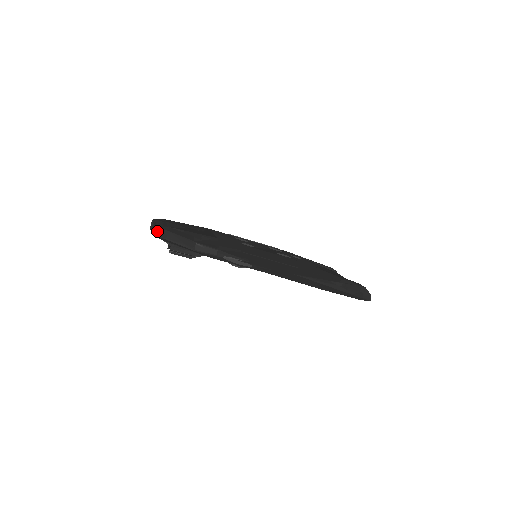
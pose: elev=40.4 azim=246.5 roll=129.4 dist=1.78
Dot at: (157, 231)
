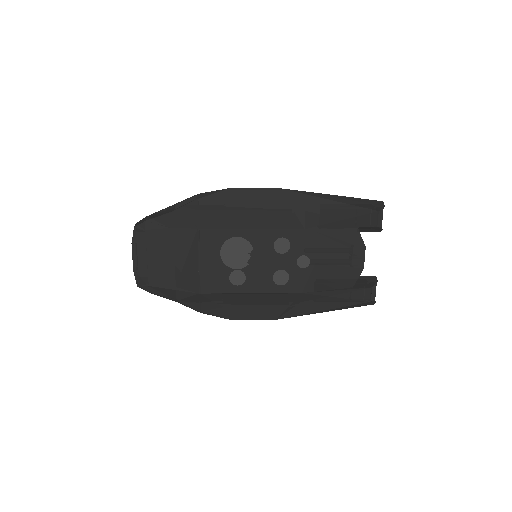
Dot at: (140, 287)
